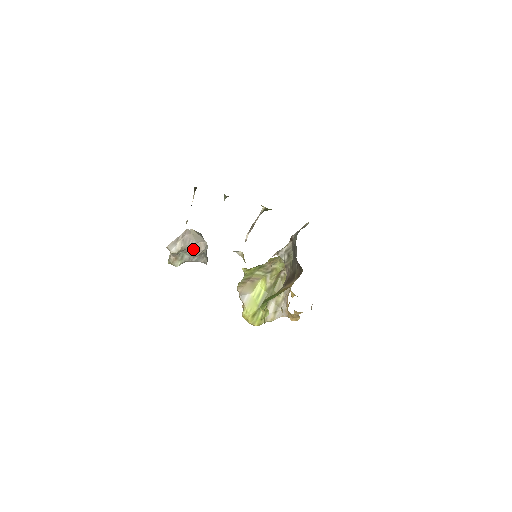
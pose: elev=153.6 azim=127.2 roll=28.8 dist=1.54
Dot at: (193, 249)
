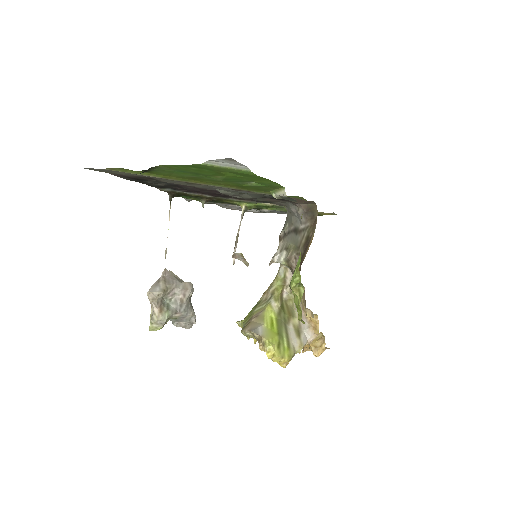
Dot at: (179, 291)
